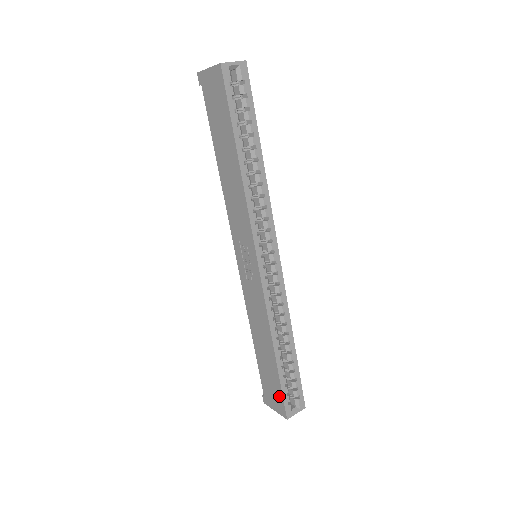
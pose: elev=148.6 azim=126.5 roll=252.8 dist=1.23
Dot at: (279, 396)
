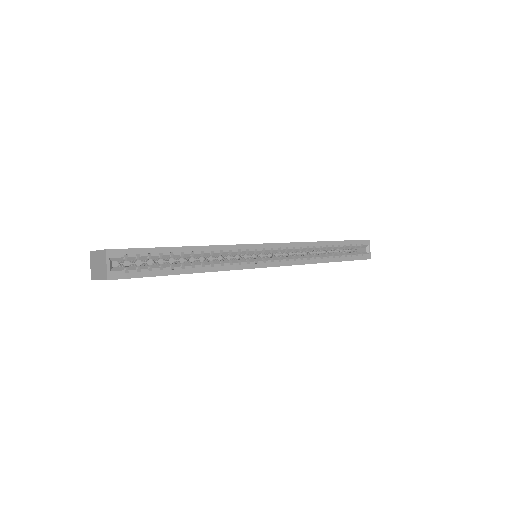
Dot at: occluded
